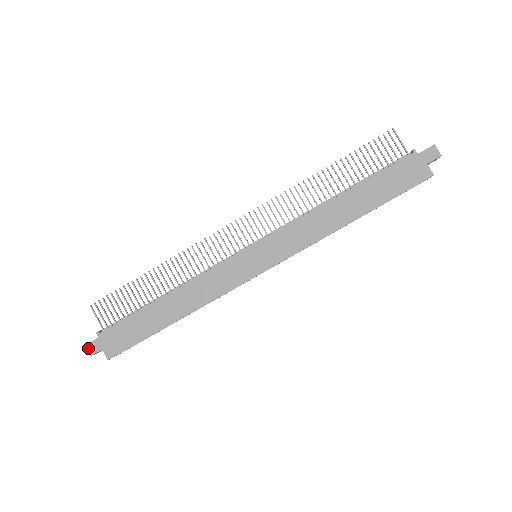
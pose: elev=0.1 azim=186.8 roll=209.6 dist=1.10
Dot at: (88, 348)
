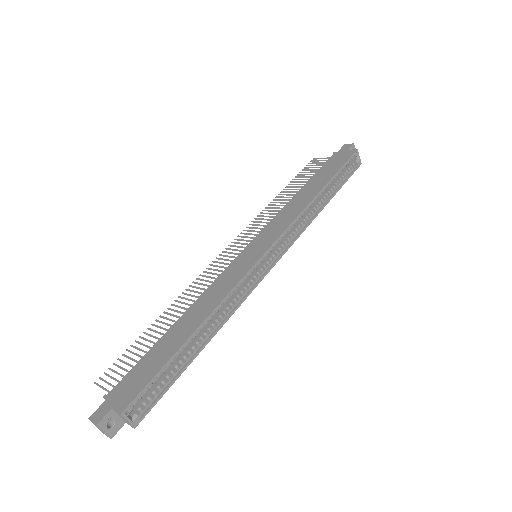
Dot at: (93, 418)
